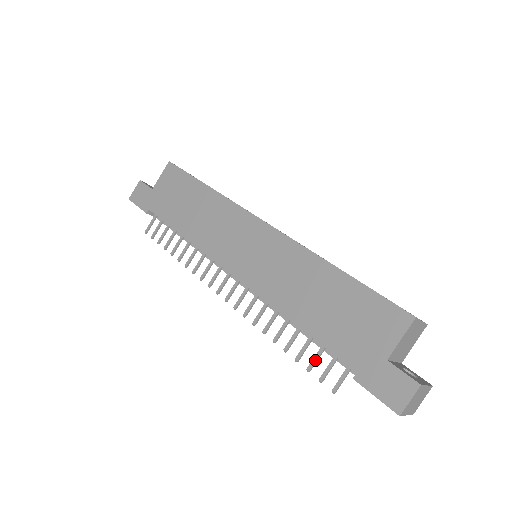
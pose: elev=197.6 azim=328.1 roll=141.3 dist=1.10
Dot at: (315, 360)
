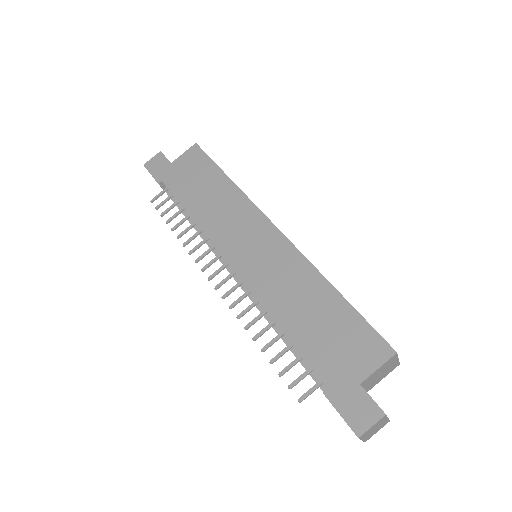
Dot at: (290, 367)
